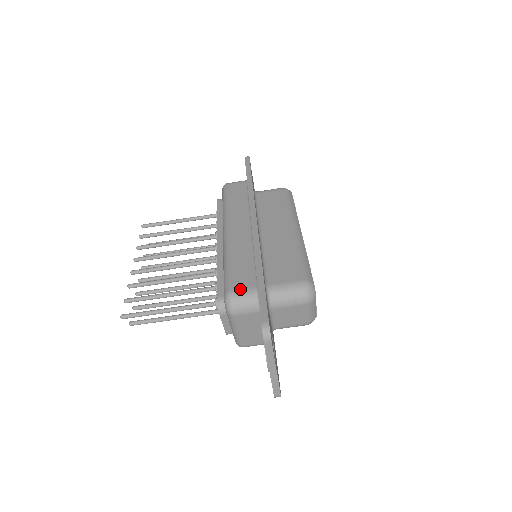
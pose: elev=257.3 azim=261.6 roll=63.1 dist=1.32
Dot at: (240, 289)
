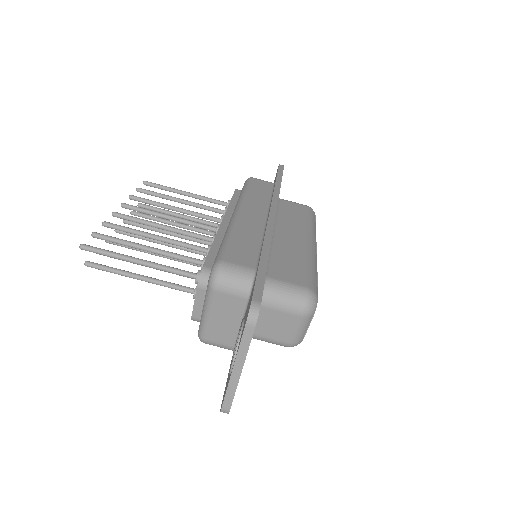
Dot at: (236, 263)
